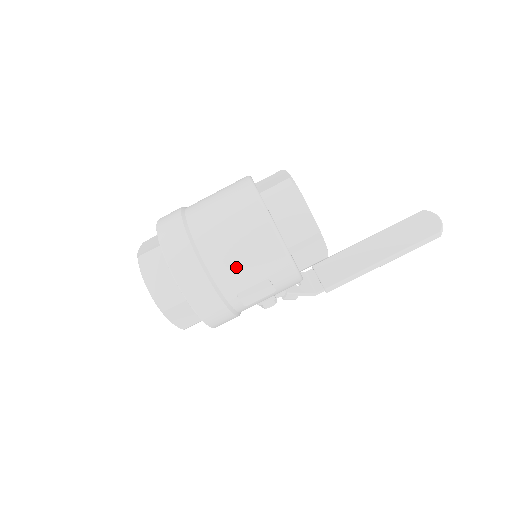
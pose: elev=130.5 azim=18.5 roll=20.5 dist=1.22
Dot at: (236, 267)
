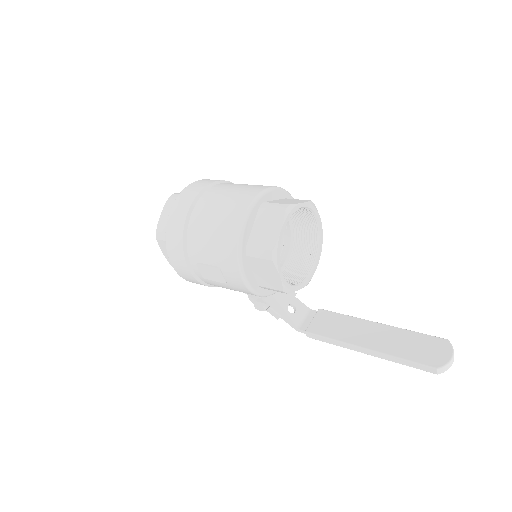
Dot at: (203, 240)
